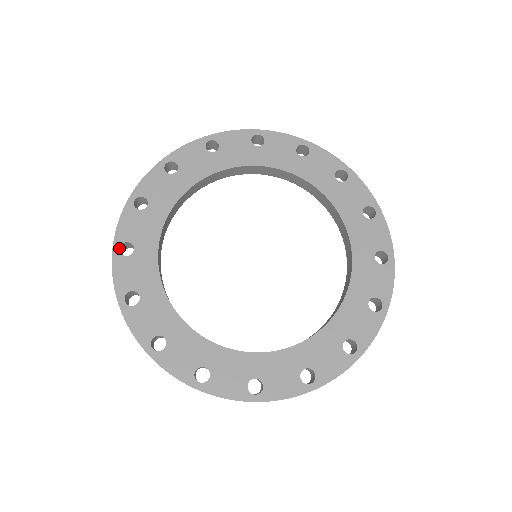
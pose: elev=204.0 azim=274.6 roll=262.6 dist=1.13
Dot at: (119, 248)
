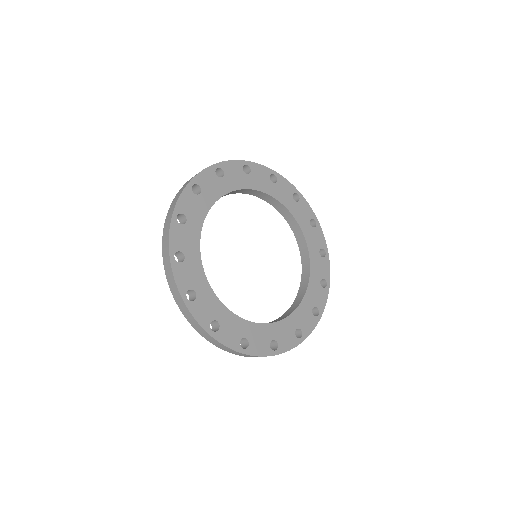
Dot at: occluded
